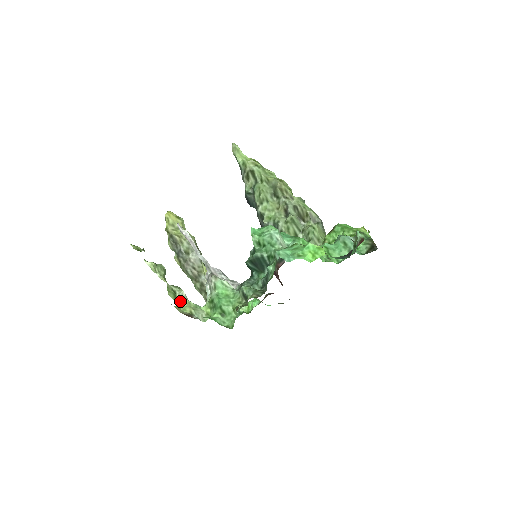
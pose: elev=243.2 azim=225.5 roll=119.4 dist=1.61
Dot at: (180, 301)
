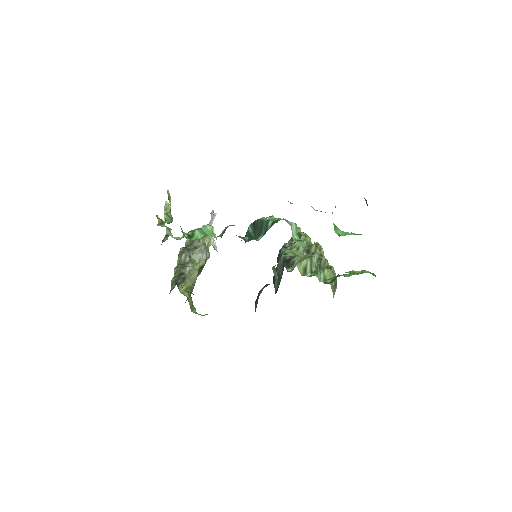
Dot at: (162, 226)
